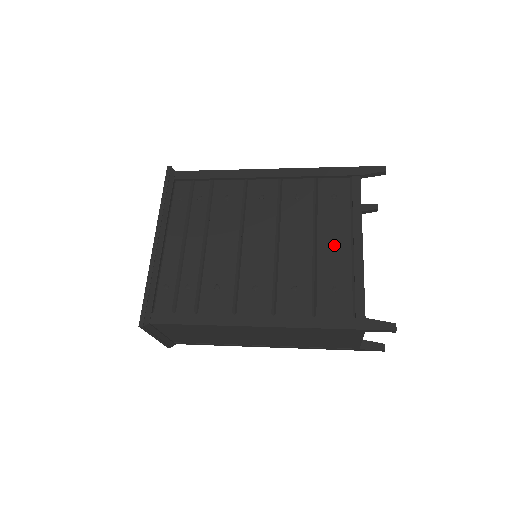
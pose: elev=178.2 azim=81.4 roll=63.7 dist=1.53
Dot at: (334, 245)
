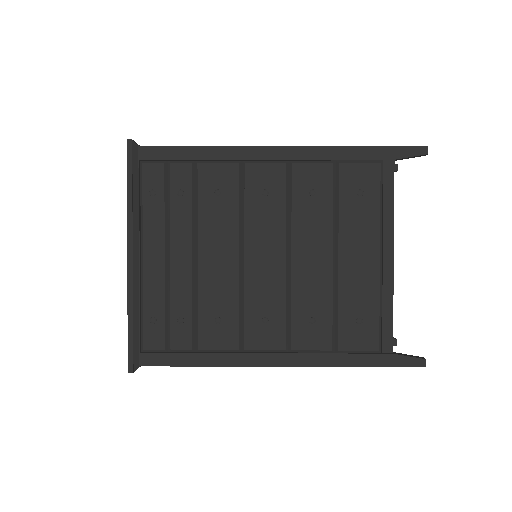
Dot at: (359, 262)
